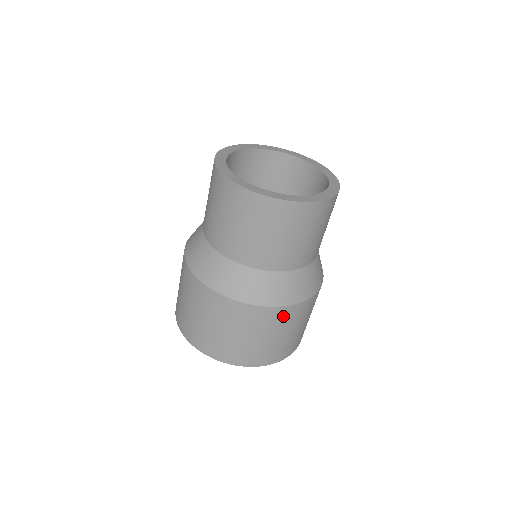
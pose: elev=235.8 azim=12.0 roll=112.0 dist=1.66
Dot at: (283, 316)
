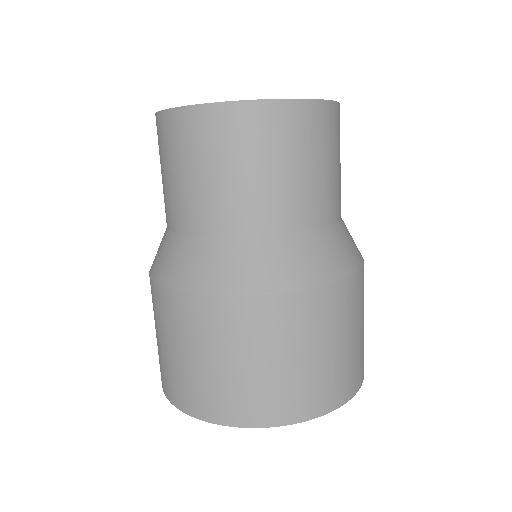
Dot at: (326, 306)
